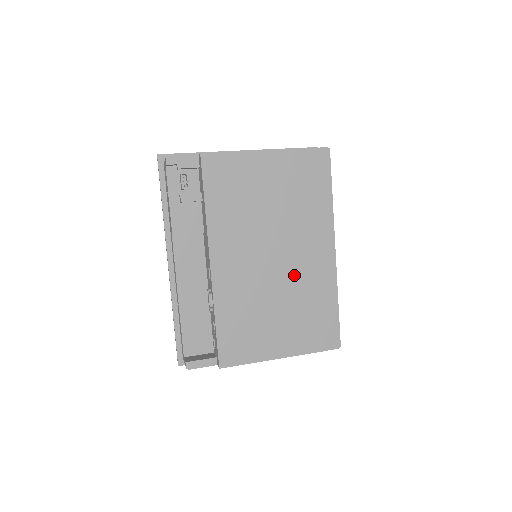
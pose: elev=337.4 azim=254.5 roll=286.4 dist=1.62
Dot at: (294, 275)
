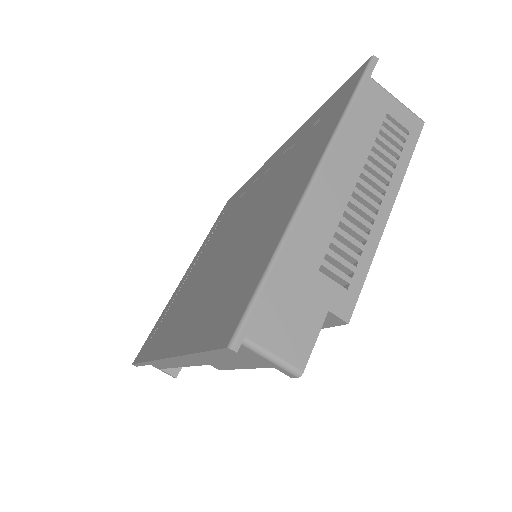
Dot at: occluded
